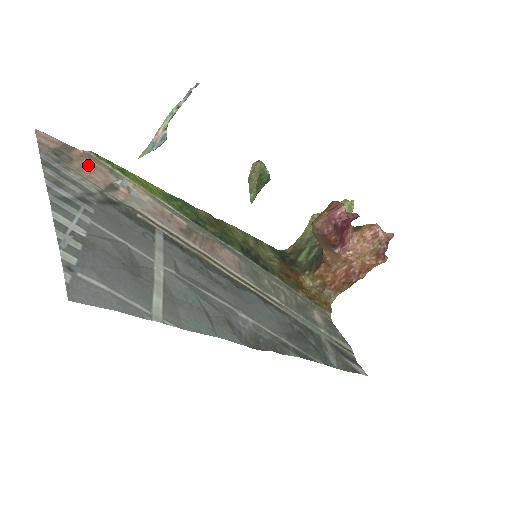
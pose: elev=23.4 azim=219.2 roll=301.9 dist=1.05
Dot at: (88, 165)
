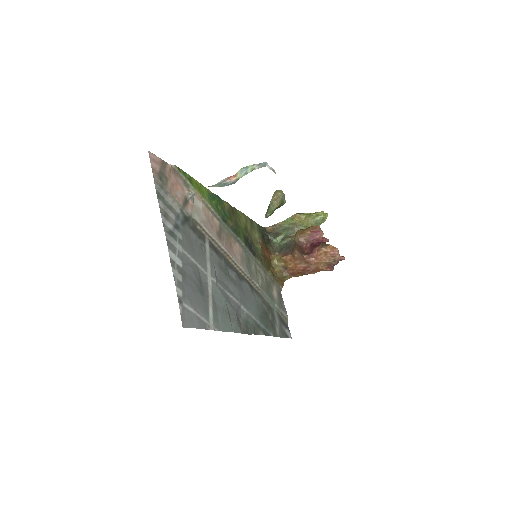
Dot at: (174, 181)
